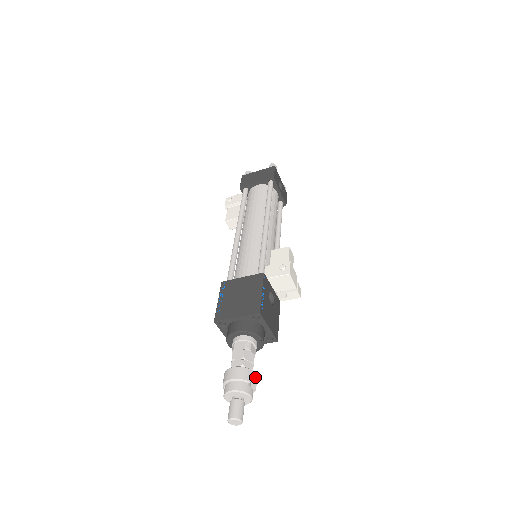
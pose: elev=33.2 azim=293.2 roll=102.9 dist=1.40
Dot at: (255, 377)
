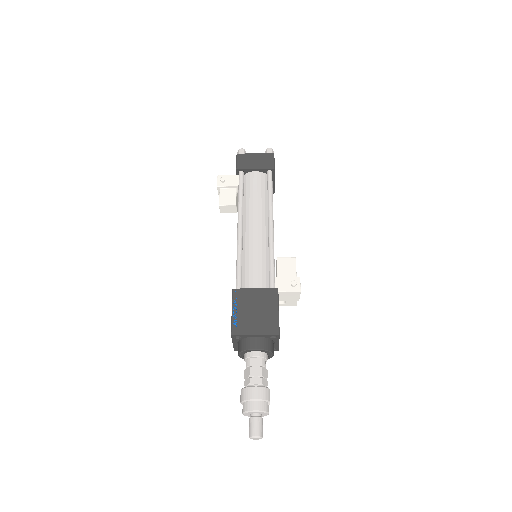
Dot at: occluded
